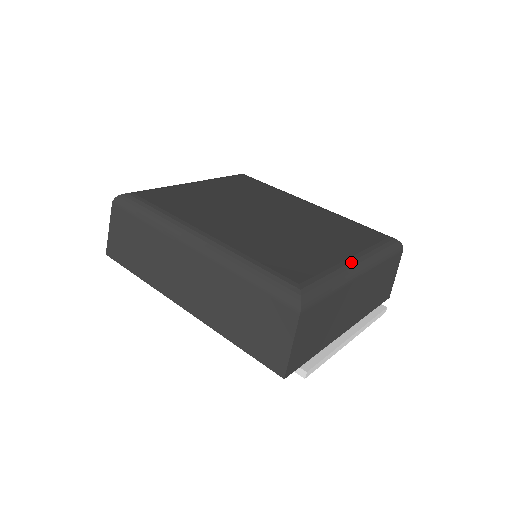
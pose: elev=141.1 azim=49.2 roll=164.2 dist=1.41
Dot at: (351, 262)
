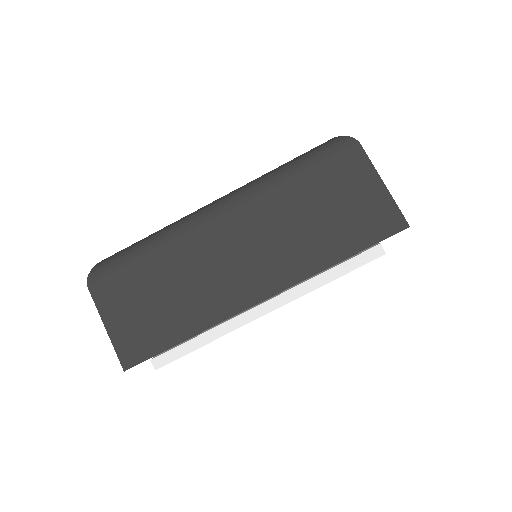
Dot at: (203, 207)
